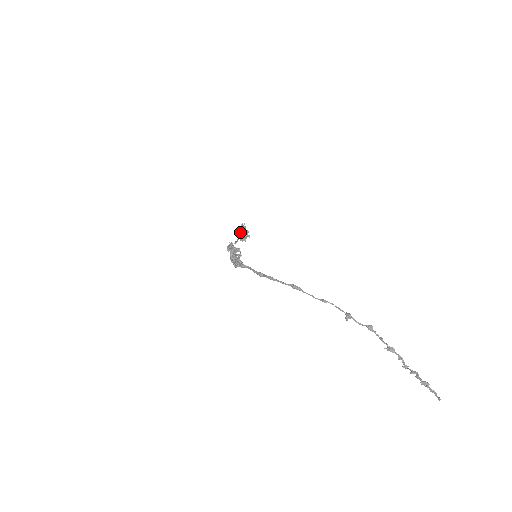
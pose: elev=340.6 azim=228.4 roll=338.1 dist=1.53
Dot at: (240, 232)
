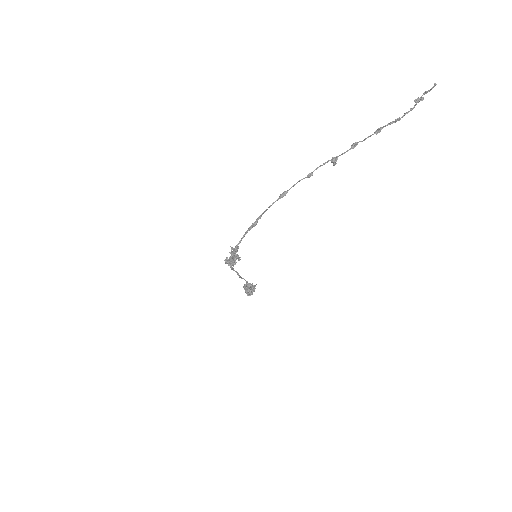
Dot at: (245, 286)
